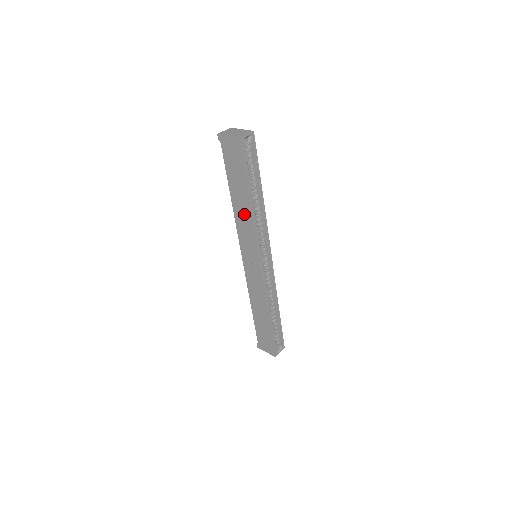
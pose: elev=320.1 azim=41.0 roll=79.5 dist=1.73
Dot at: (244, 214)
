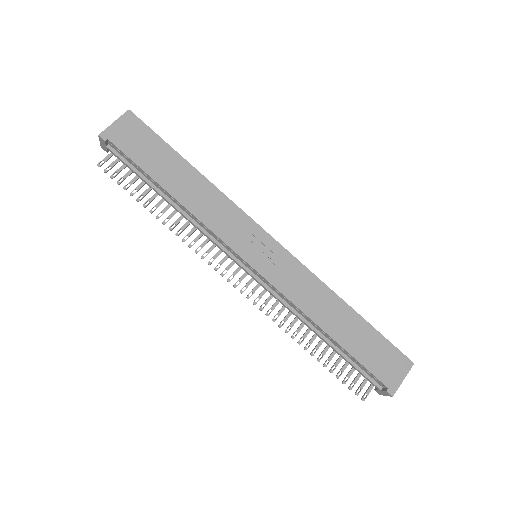
Dot at: (202, 195)
